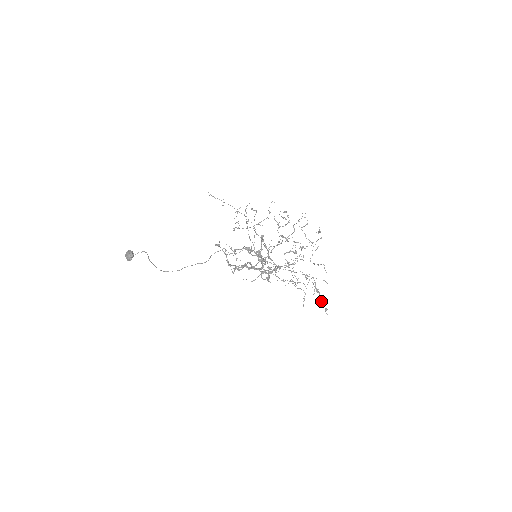
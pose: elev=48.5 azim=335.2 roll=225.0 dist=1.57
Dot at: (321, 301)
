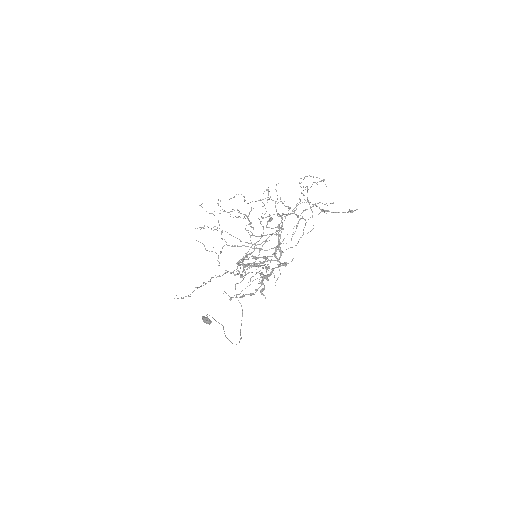
Dot at: occluded
